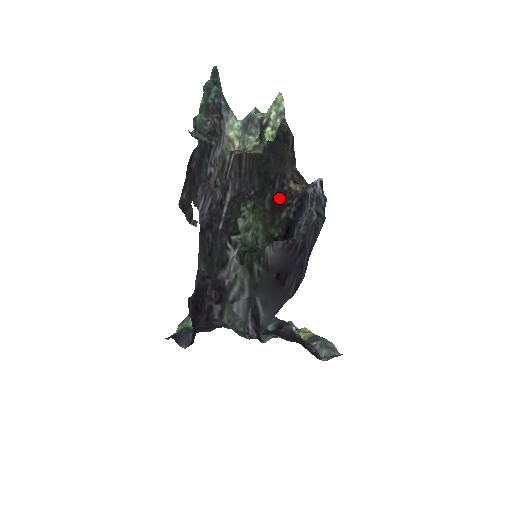
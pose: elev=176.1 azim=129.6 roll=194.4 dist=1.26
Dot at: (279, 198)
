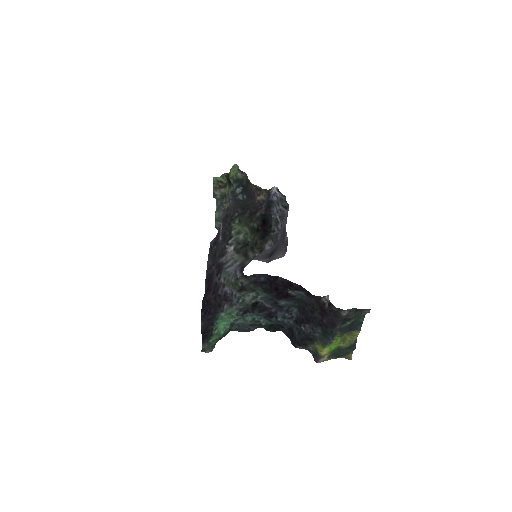
Dot at: (254, 209)
